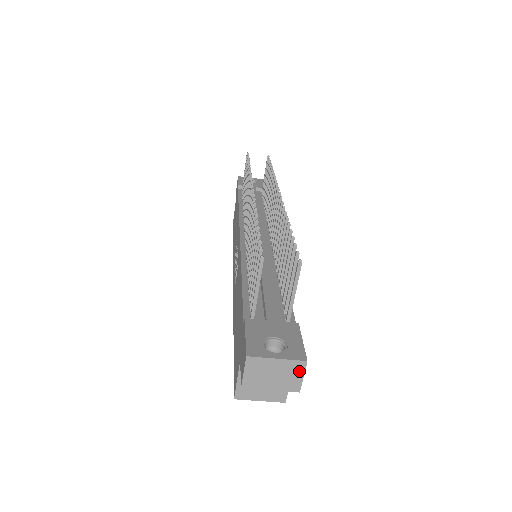
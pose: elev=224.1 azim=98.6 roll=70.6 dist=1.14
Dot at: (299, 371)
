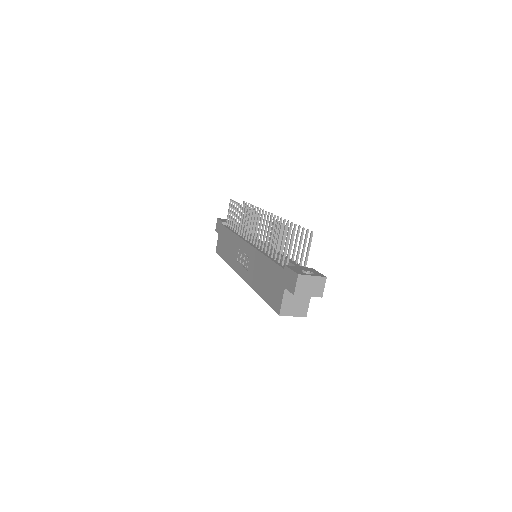
Dot at: (323, 284)
